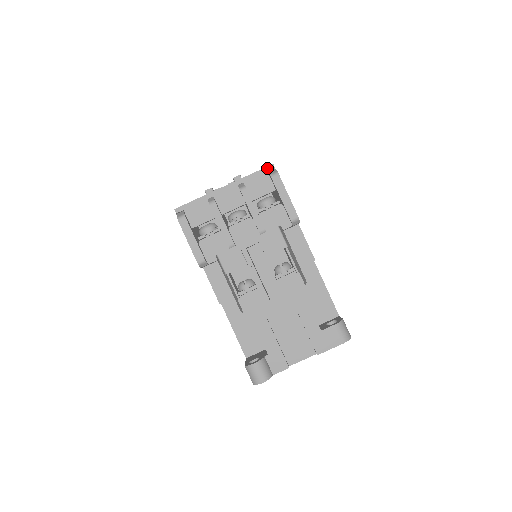
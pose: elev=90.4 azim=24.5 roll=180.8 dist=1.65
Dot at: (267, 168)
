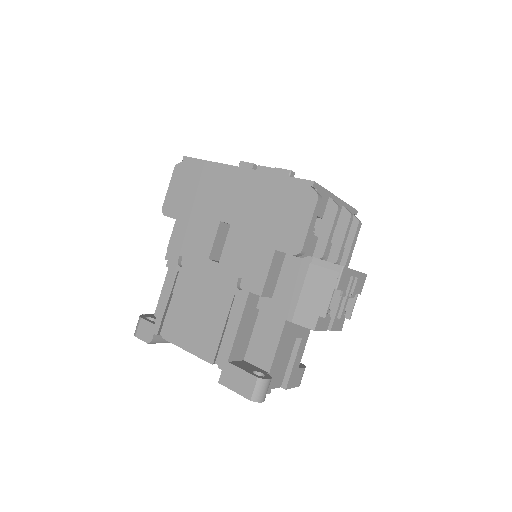
Dot at: (355, 210)
